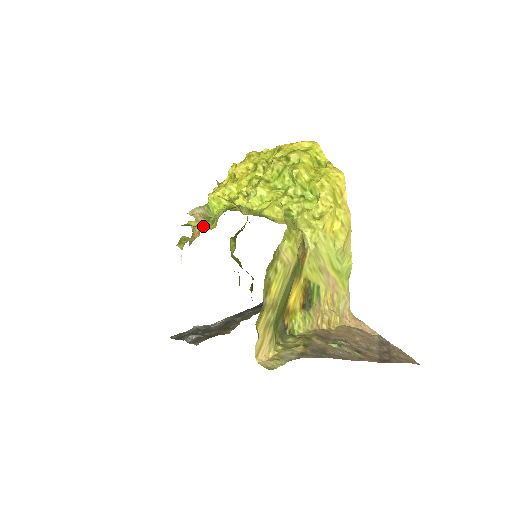
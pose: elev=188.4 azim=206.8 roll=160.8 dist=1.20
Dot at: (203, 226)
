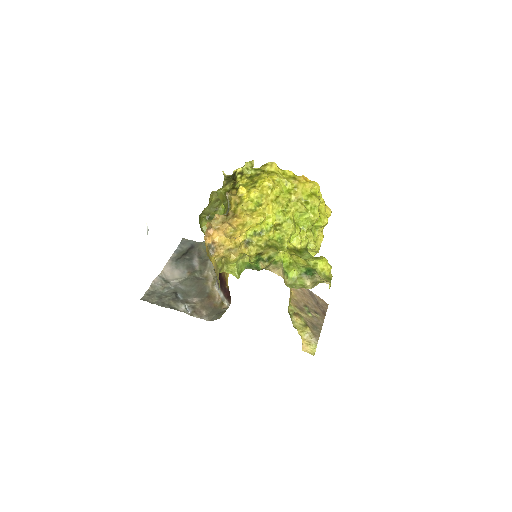
Dot at: (286, 282)
